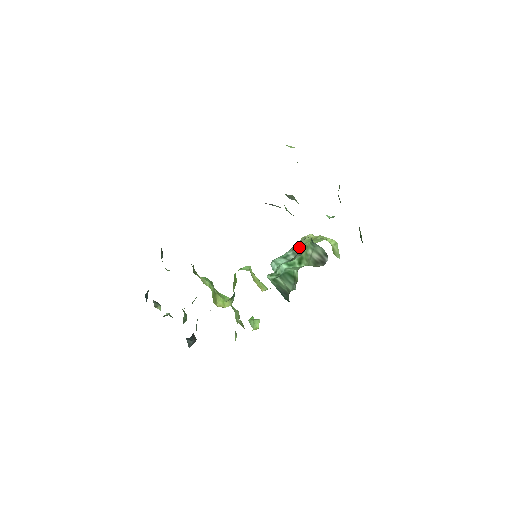
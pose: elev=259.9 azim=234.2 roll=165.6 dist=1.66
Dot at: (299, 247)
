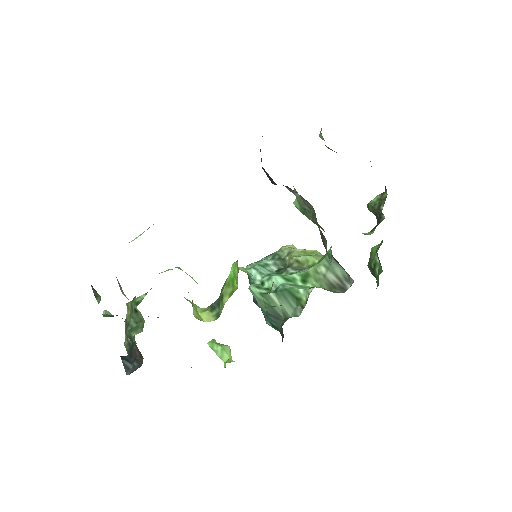
Dot at: (285, 258)
